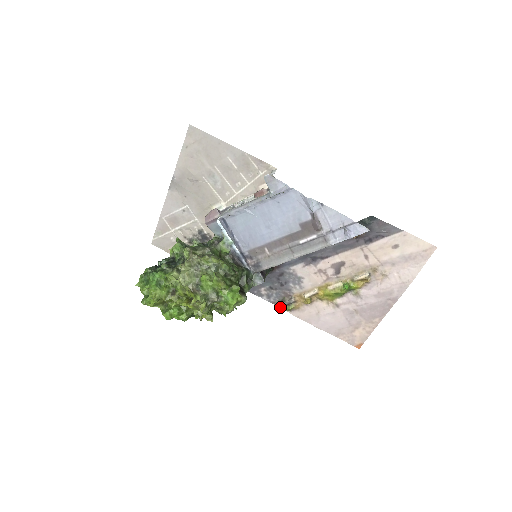
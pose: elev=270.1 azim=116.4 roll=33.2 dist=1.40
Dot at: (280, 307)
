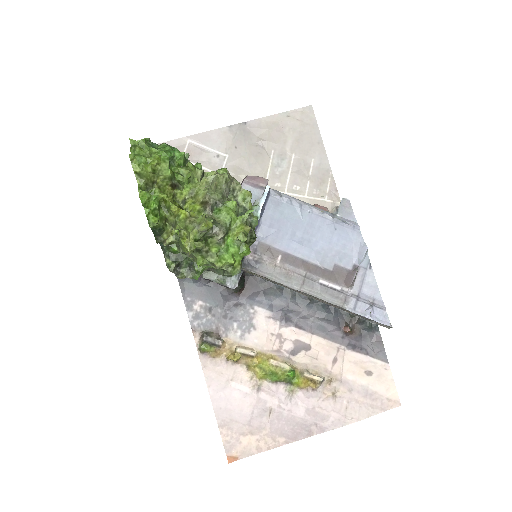
Dot at: (195, 339)
